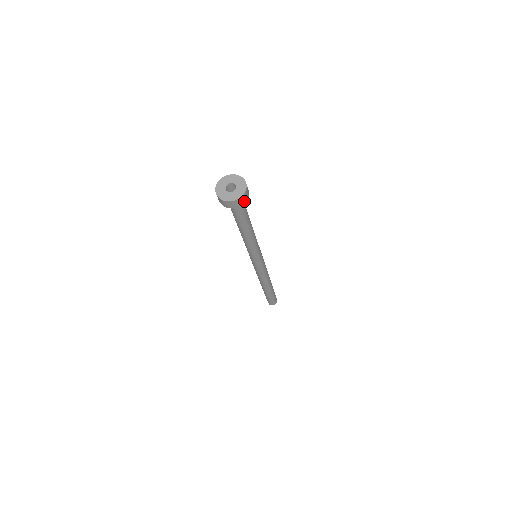
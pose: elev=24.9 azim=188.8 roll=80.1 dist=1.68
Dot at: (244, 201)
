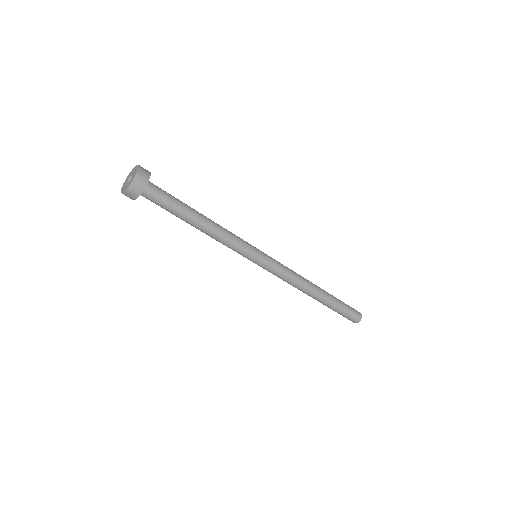
Dot at: (140, 190)
